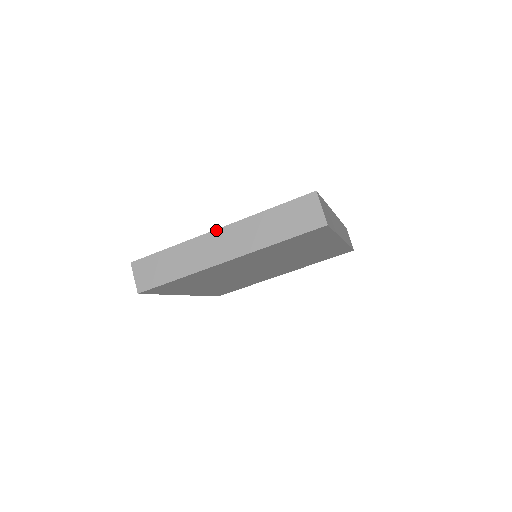
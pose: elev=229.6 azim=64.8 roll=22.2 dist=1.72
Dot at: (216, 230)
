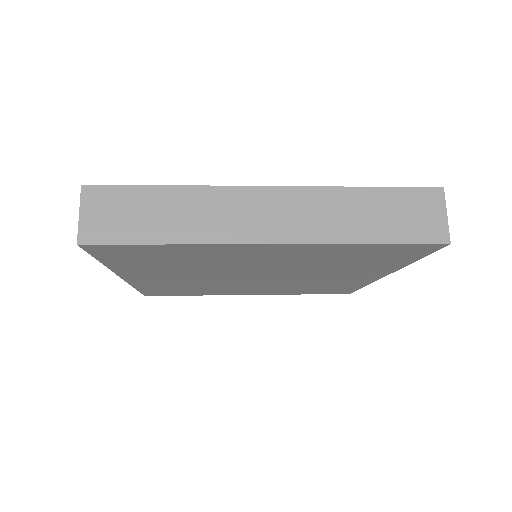
Dot at: (265, 187)
